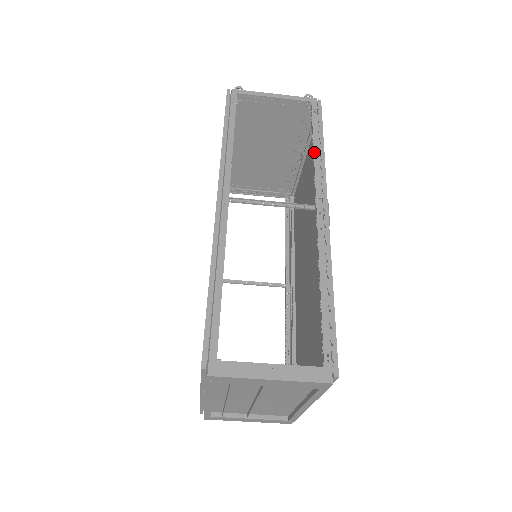
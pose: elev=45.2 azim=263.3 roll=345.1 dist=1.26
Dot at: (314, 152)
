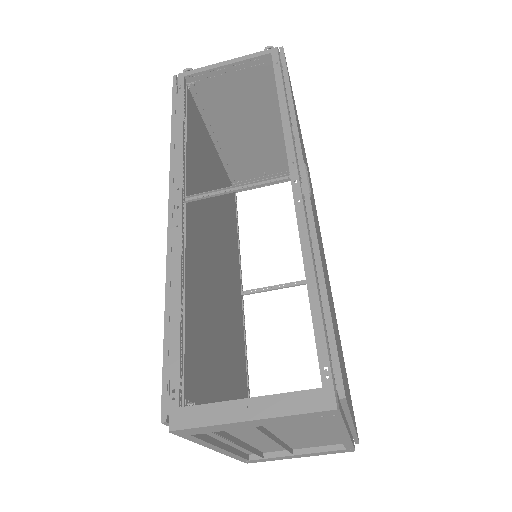
Dot at: (280, 110)
